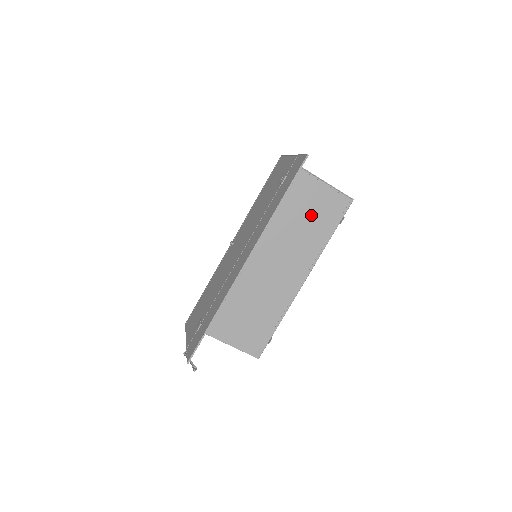
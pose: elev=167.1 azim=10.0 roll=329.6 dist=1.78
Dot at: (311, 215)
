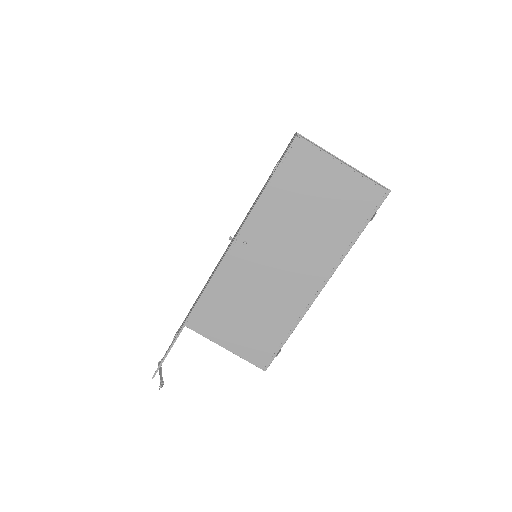
Dot at: (333, 208)
